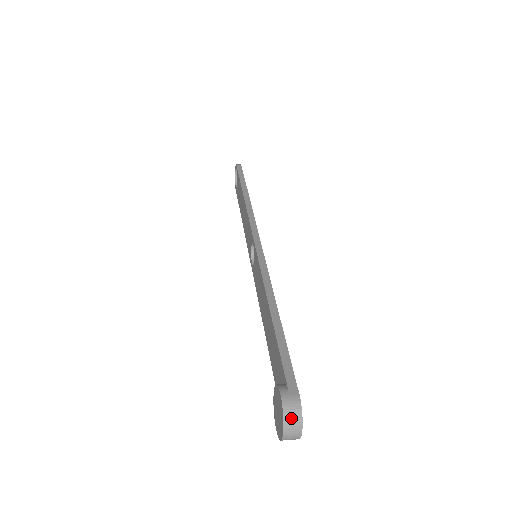
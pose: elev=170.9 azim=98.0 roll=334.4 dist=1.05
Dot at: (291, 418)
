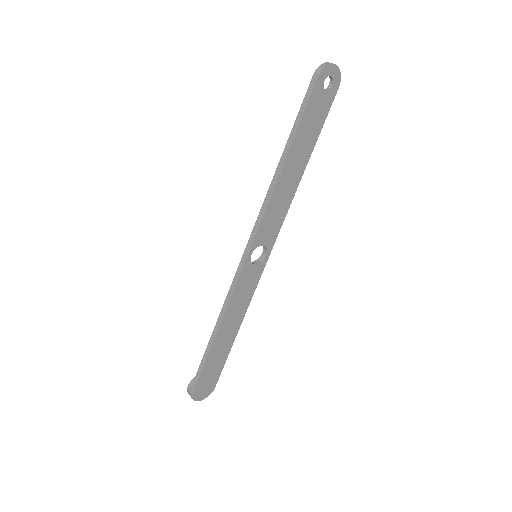
Dot at: (191, 396)
